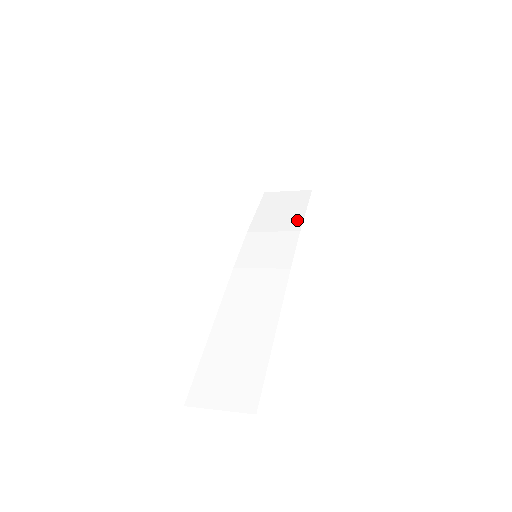
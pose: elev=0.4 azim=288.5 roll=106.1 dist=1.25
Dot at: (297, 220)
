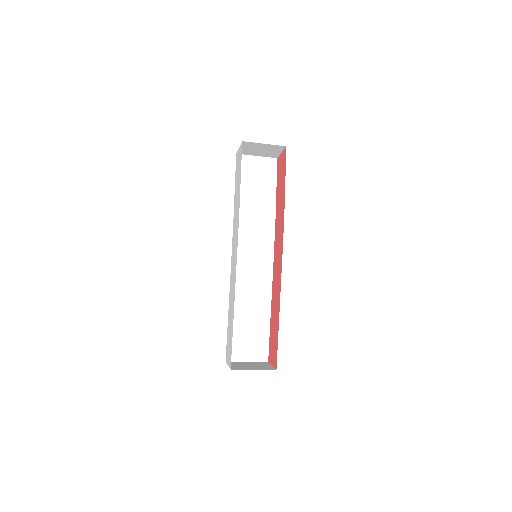
Dot at: (271, 201)
